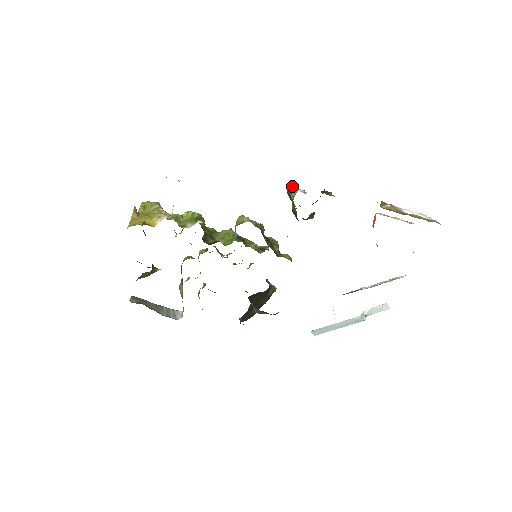
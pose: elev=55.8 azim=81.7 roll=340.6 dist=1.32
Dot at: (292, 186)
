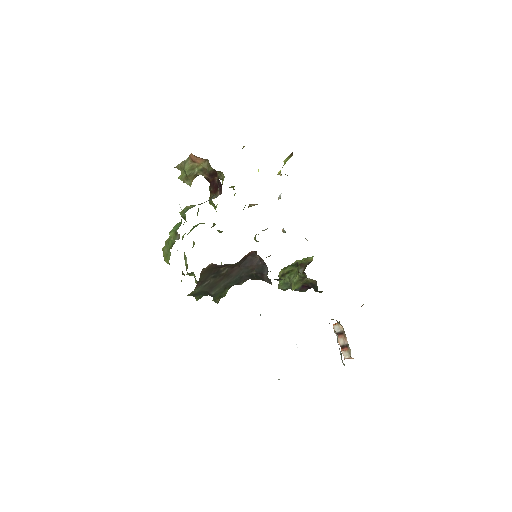
Dot at: occluded
